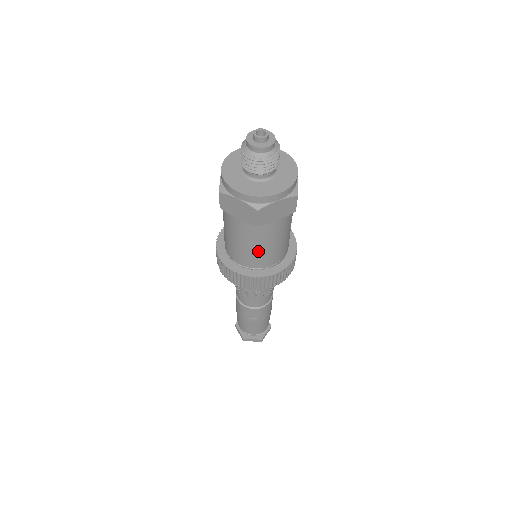
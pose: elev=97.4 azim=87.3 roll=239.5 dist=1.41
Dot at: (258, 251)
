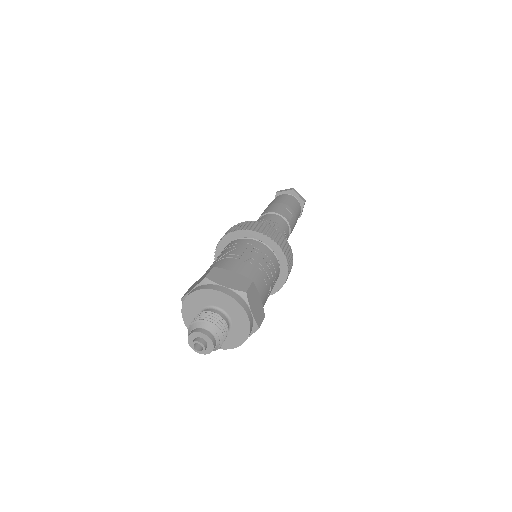
Dot at: occluded
